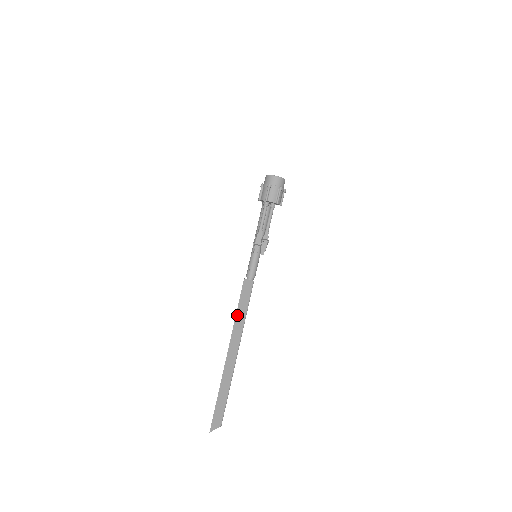
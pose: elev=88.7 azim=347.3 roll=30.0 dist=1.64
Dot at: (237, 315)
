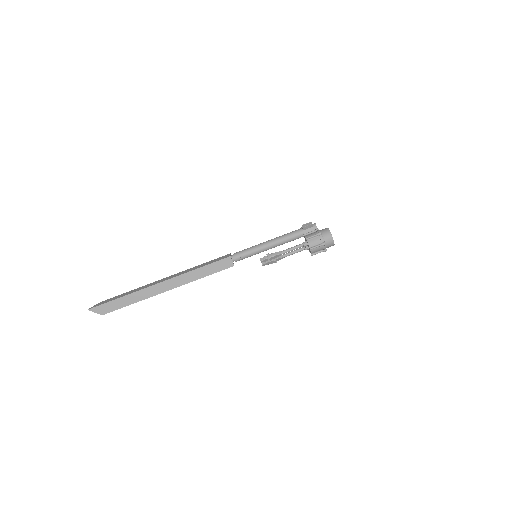
Dot at: (197, 270)
